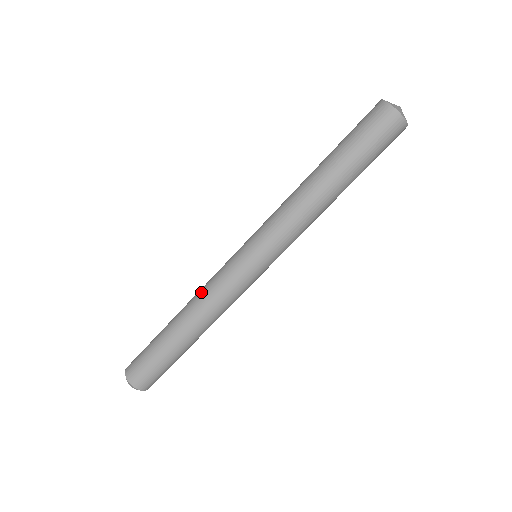
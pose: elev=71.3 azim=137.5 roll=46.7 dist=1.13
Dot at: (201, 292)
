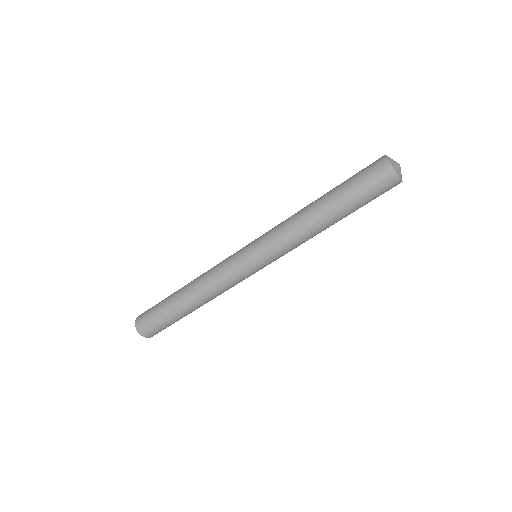
Dot at: (213, 289)
